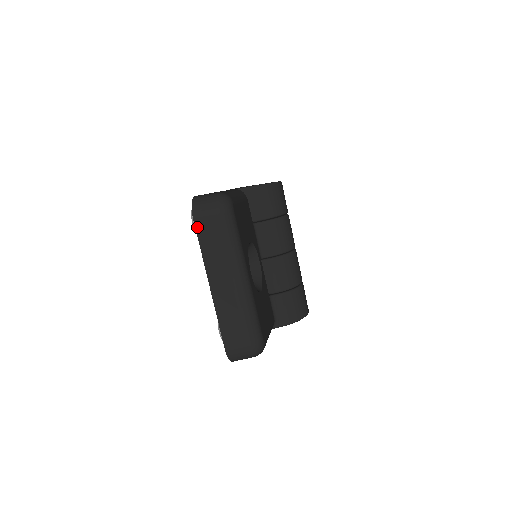
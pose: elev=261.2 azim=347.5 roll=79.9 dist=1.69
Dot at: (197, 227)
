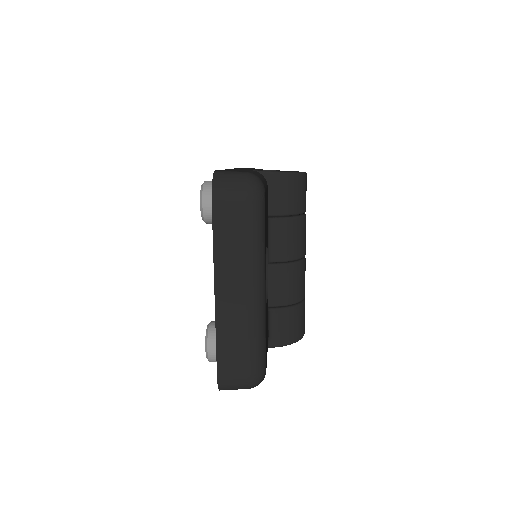
Dot at: (215, 213)
